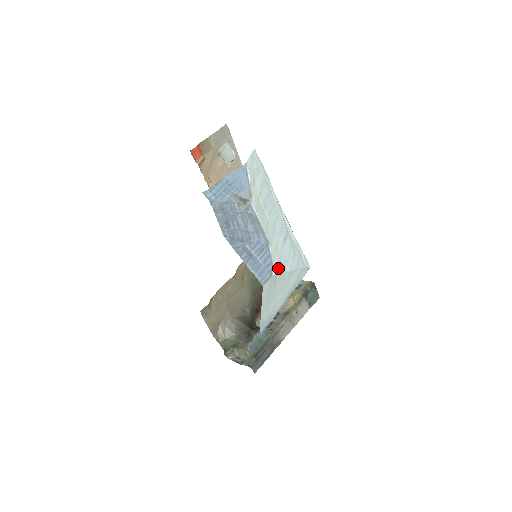
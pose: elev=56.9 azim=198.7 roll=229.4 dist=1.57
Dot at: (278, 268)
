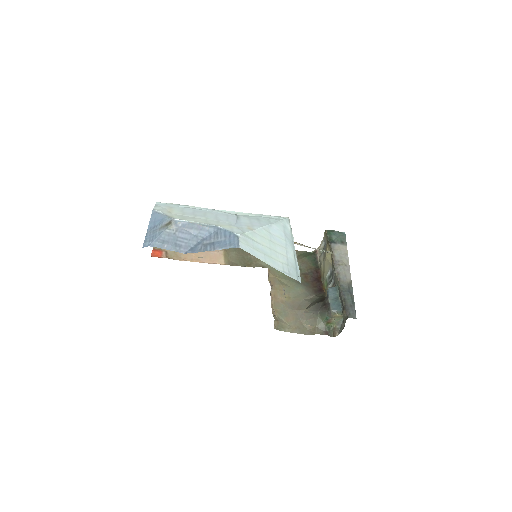
Dot at: (243, 232)
